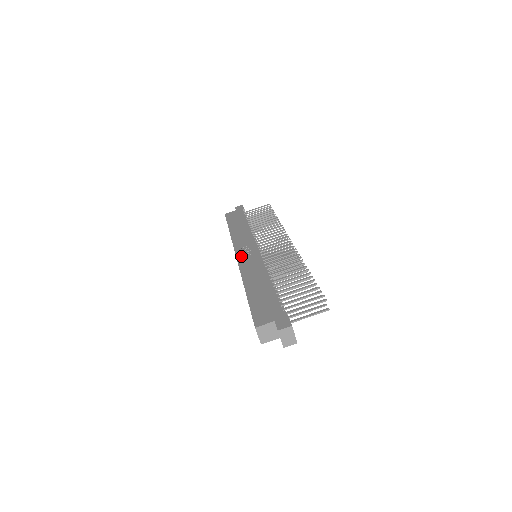
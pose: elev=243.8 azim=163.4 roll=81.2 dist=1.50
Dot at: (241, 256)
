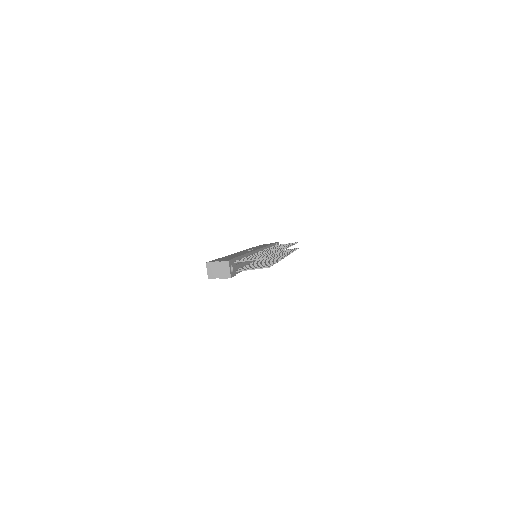
Dot at: (242, 251)
